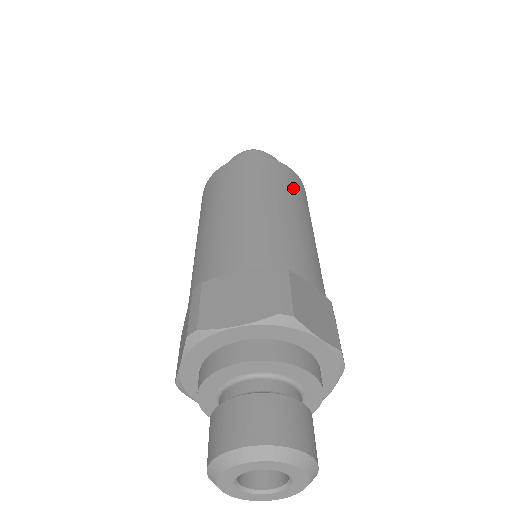
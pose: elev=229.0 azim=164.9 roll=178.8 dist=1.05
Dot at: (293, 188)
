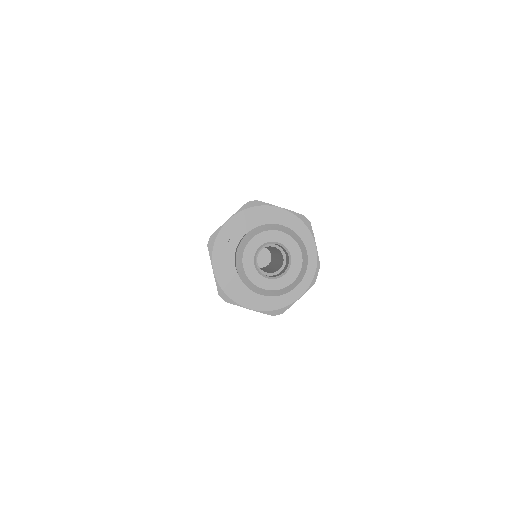
Dot at: occluded
